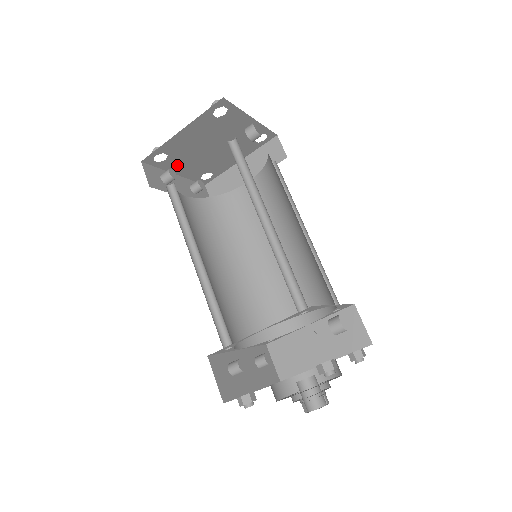
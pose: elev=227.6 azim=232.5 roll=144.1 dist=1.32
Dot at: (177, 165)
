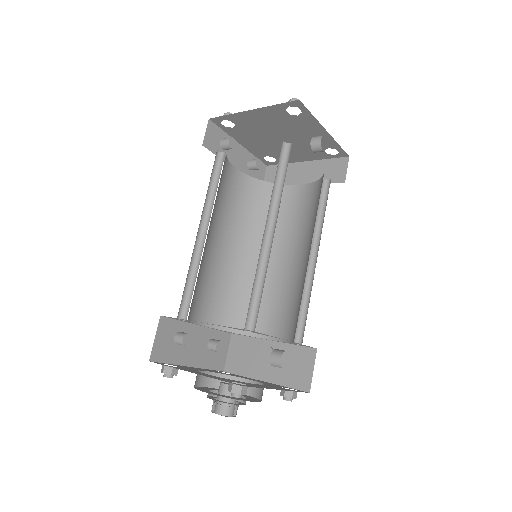
Dot at: (243, 137)
